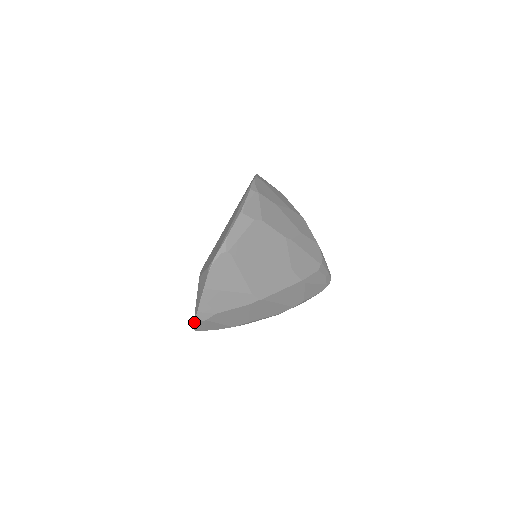
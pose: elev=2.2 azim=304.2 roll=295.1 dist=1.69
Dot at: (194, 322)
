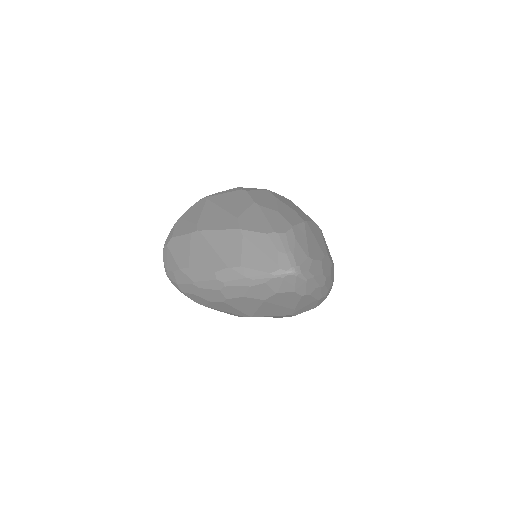
Dot at: (164, 250)
